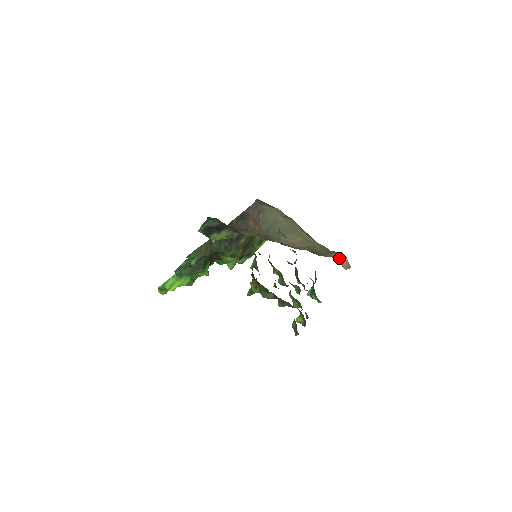
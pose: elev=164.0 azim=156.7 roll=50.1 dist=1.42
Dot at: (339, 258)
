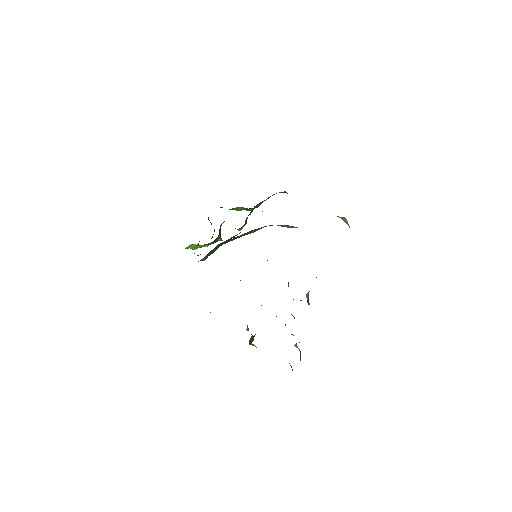
Dot at: (339, 217)
